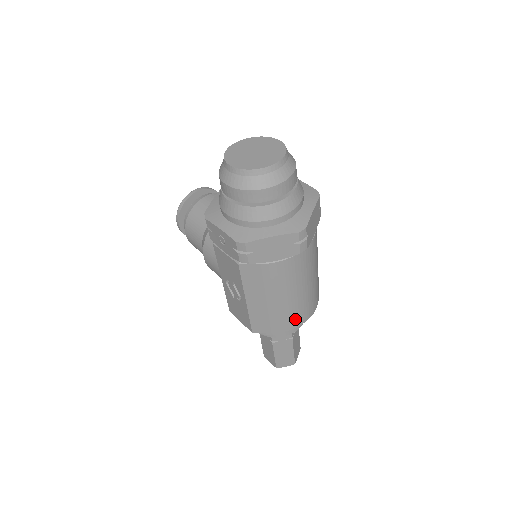
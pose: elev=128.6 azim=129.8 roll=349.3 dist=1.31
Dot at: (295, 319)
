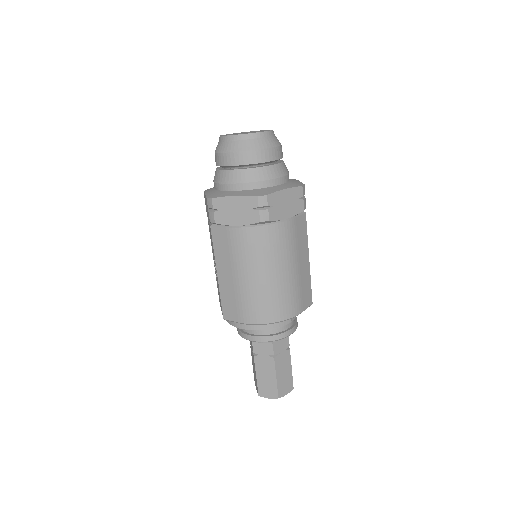
Dot at: (261, 311)
